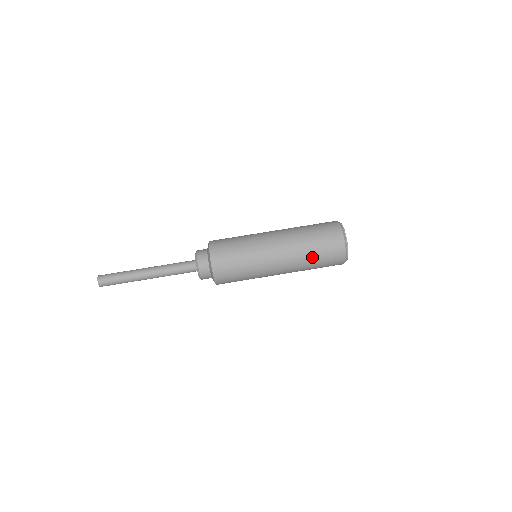
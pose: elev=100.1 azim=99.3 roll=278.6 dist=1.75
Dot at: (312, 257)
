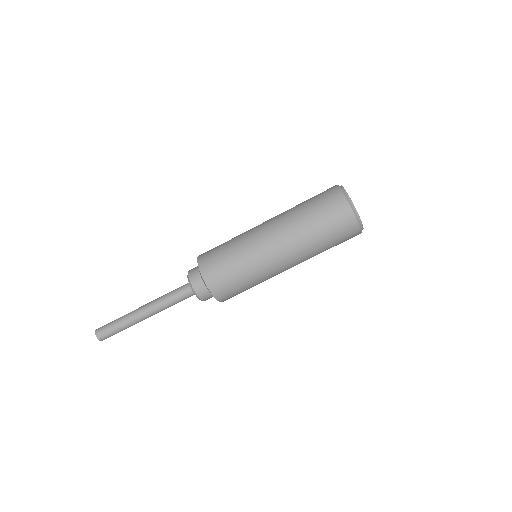
Dot at: (320, 243)
